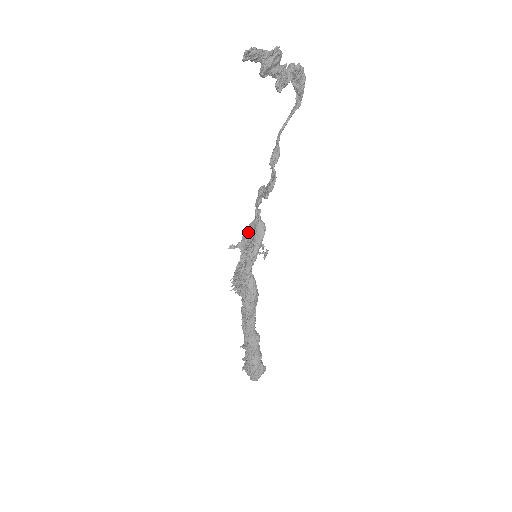
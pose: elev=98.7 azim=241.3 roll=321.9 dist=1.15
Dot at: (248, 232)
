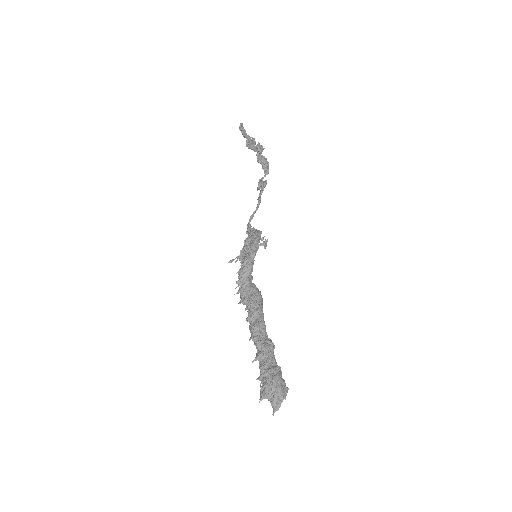
Dot at: (246, 241)
